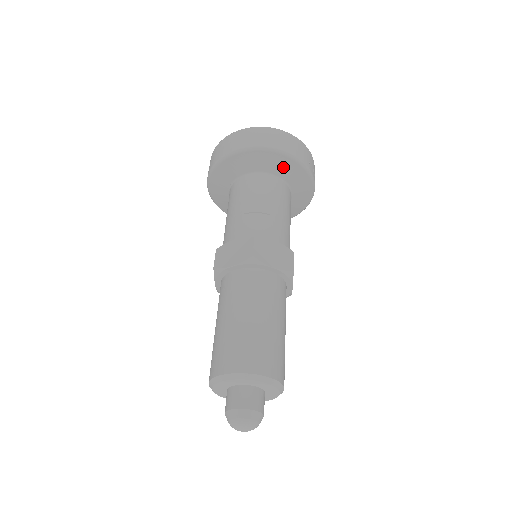
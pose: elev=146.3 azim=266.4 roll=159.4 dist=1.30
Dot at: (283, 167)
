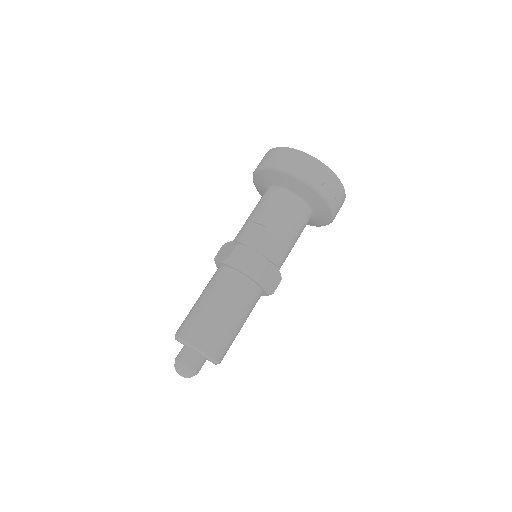
Dot at: (295, 186)
